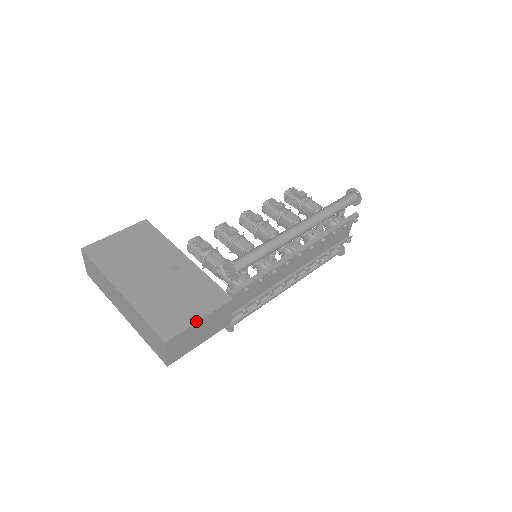
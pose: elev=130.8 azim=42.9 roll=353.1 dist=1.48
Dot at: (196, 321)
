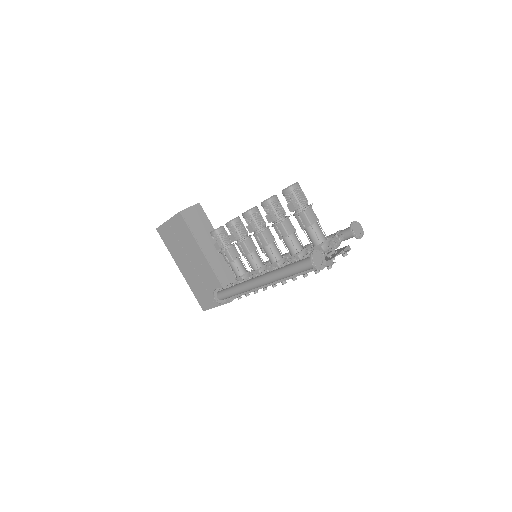
Dot at: (214, 307)
